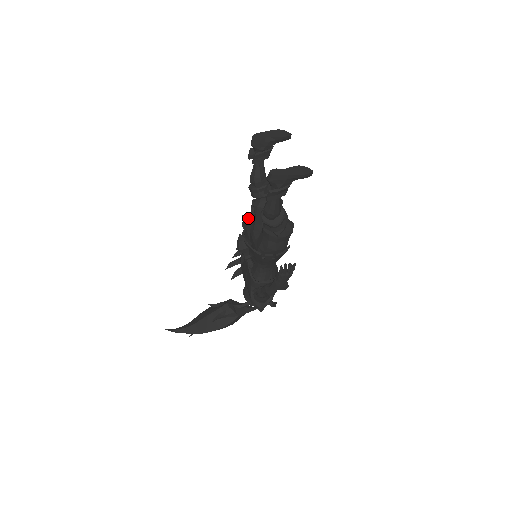
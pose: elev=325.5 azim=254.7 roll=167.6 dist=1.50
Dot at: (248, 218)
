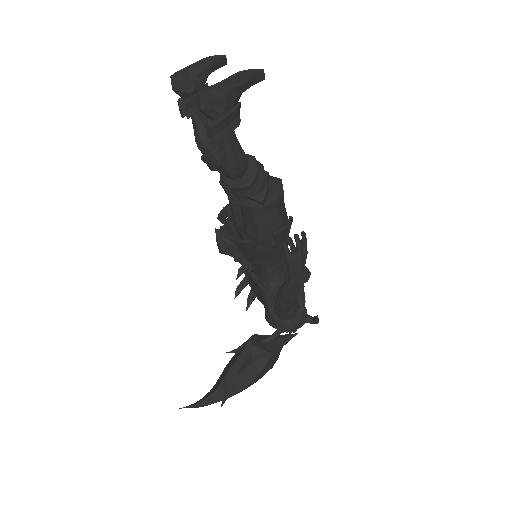
Dot at: (225, 208)
